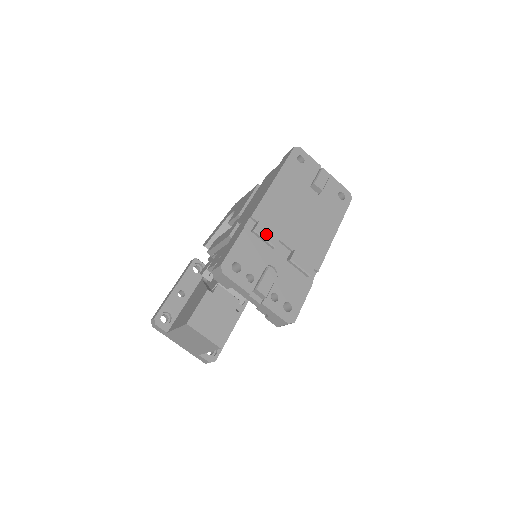
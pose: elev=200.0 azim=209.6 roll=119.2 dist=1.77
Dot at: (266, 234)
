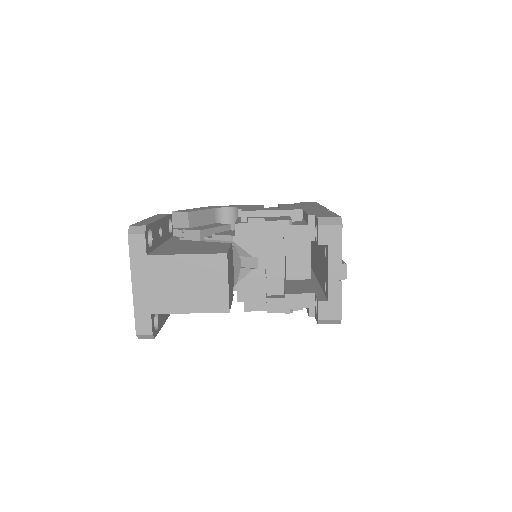
Dot at: occluded
